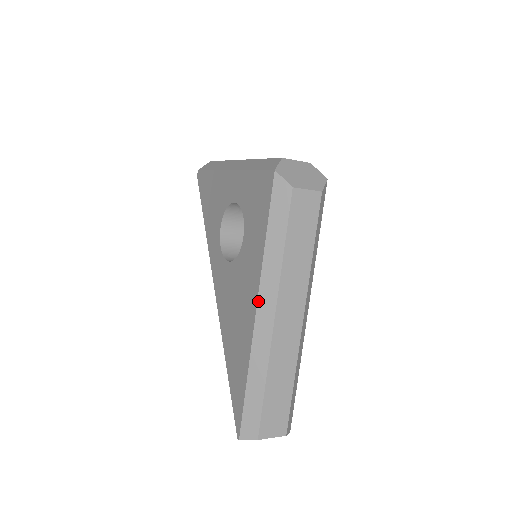
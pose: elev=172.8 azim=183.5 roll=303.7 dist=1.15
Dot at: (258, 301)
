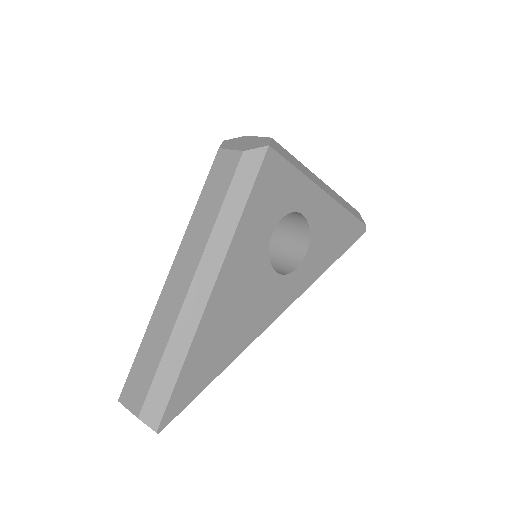
Dot at: occluded
